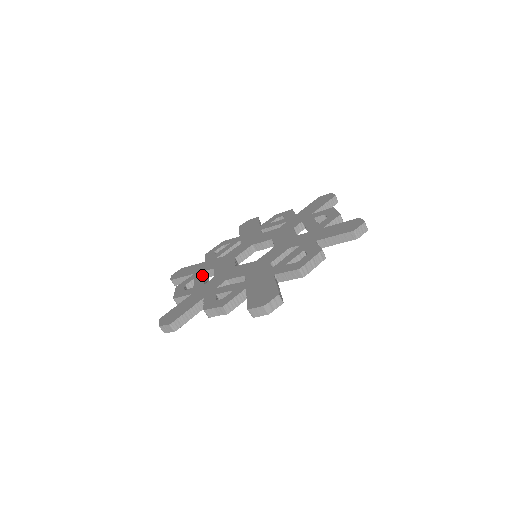
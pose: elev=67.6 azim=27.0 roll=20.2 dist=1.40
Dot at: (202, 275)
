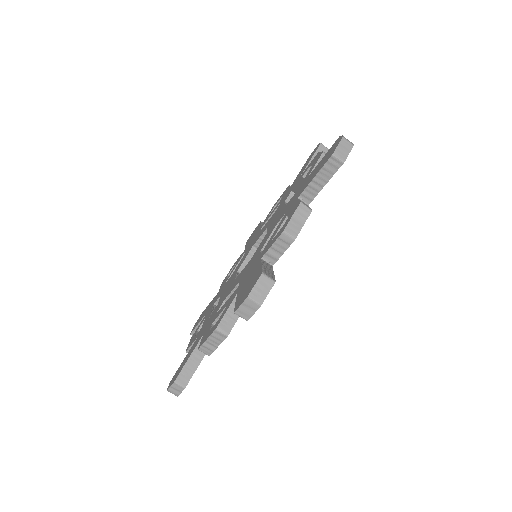
Dot at: (218, 311)
